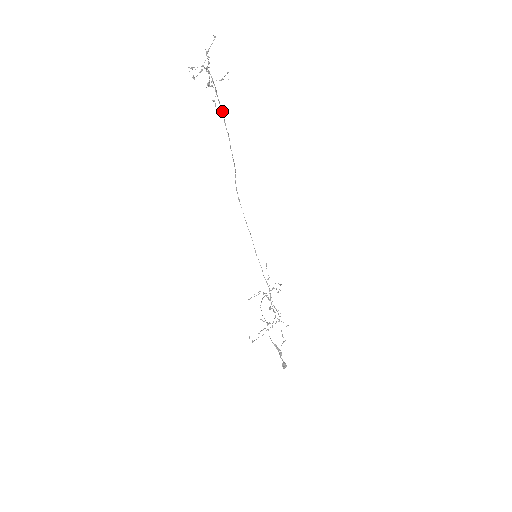
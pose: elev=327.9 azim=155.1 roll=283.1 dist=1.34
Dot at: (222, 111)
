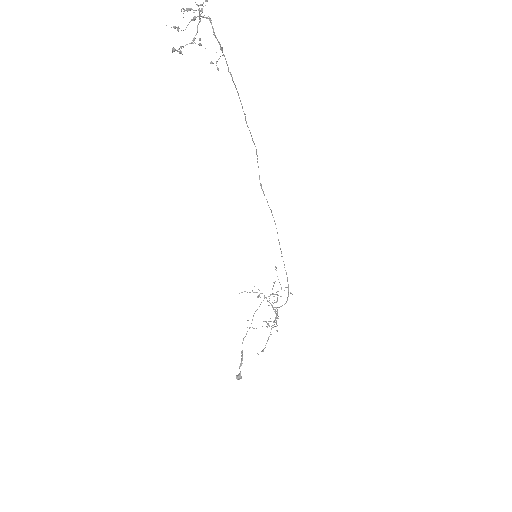
Dot at: occluded
